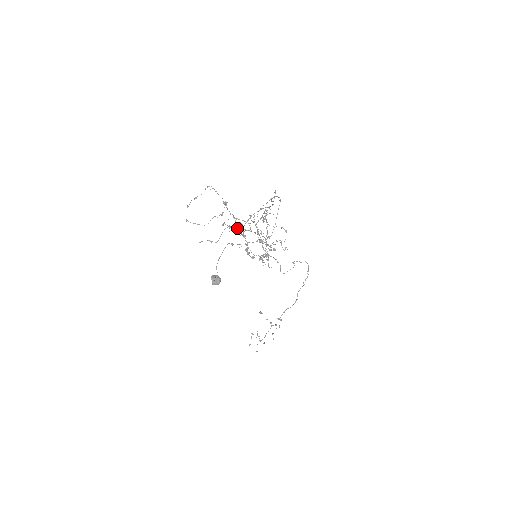
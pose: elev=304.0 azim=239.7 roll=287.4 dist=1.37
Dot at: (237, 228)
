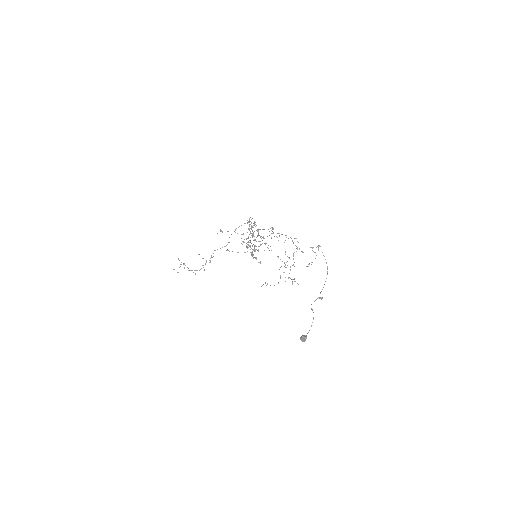
Dot at: occluded
